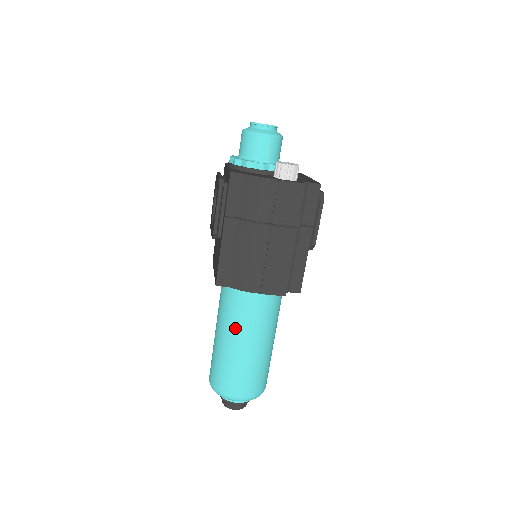
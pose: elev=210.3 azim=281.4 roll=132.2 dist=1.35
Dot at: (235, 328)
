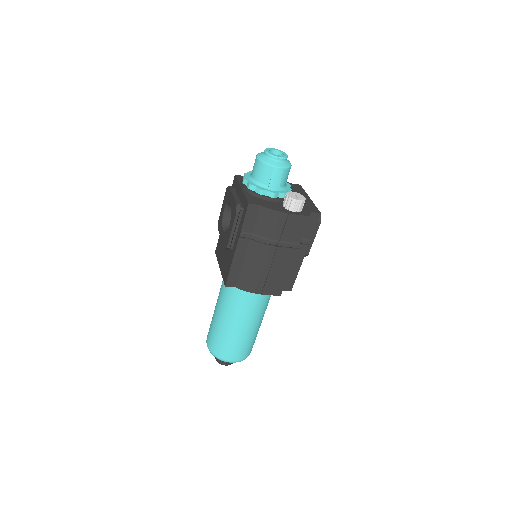
Dot at: (235, 314)
